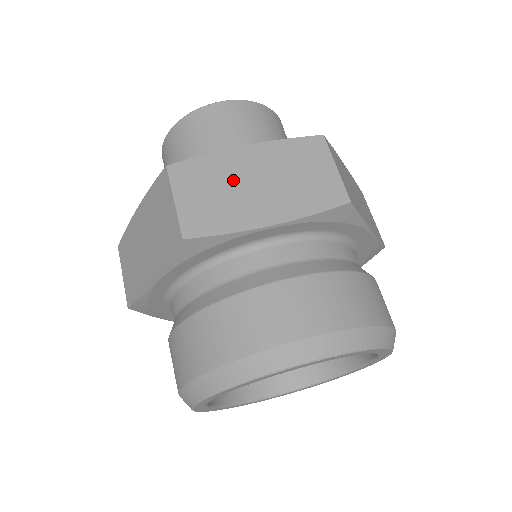
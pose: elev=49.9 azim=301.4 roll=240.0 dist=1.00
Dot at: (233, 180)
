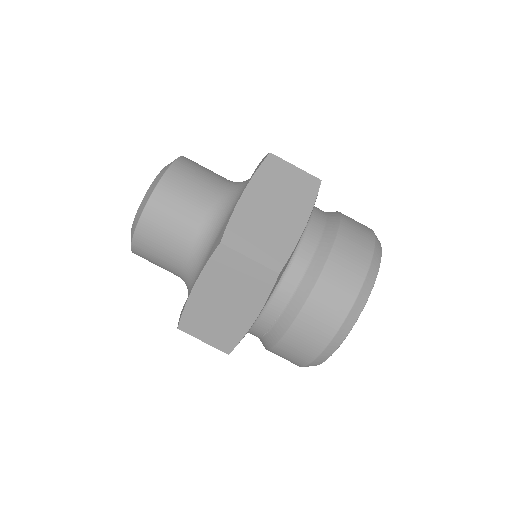
Dot at: (212, 311)
